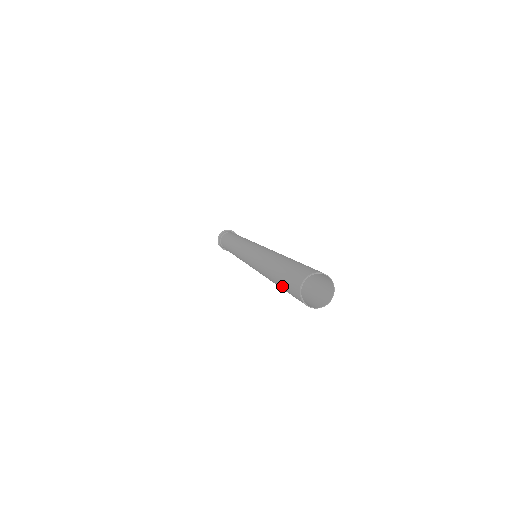
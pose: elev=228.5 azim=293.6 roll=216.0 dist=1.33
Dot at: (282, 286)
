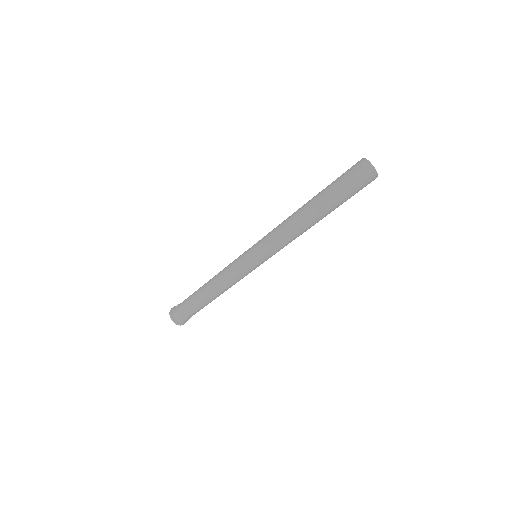
Dot at: (329, 186)
